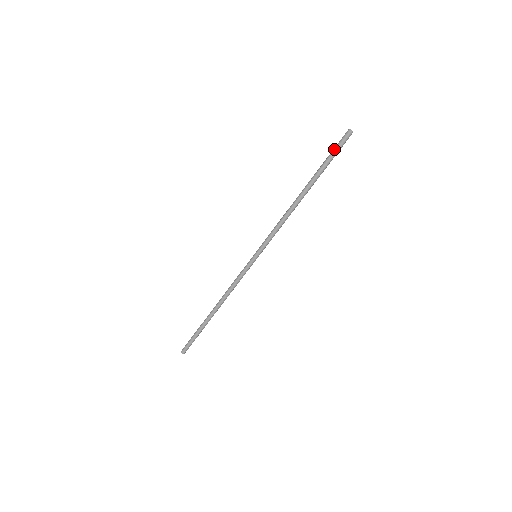
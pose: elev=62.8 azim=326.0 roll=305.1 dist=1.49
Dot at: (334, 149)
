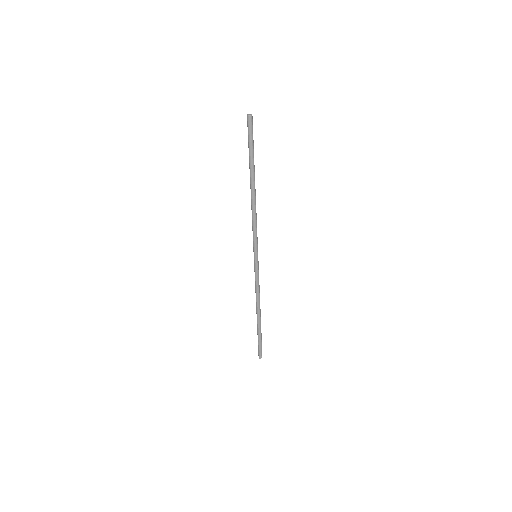
Dot at: (248, 137)
